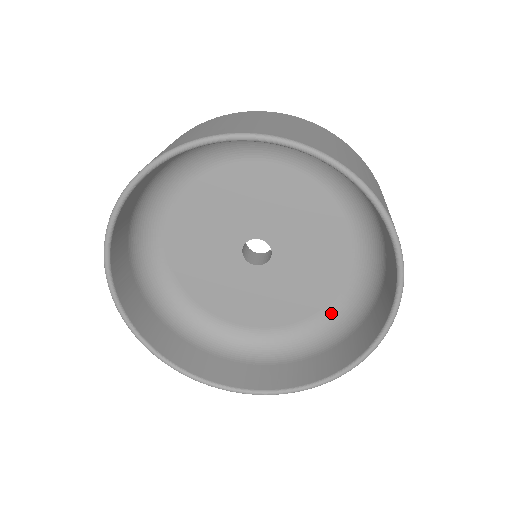
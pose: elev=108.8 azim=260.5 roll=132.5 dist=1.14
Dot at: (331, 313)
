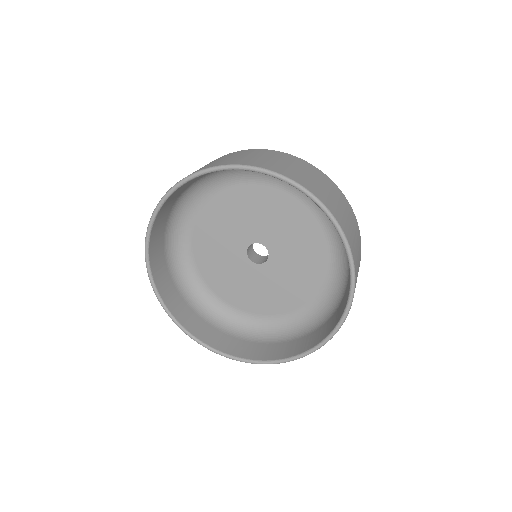
Dot at: (248, 318)
